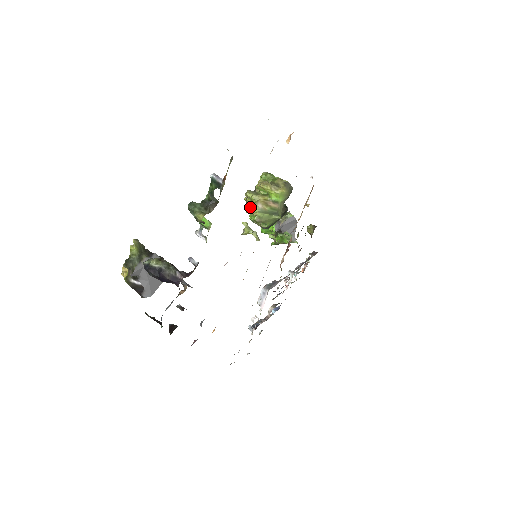
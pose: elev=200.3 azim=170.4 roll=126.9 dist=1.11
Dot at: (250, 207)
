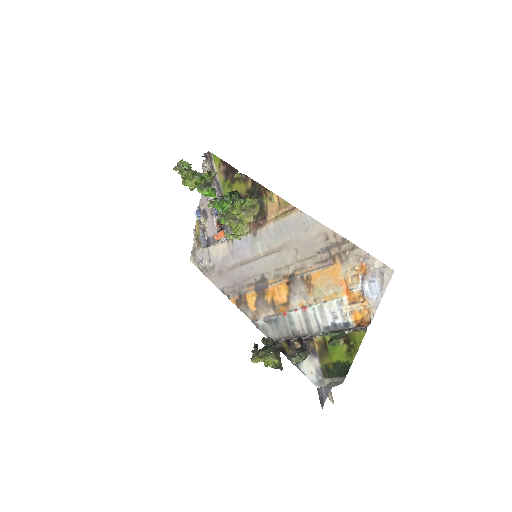
Dot at: (242, 234)
